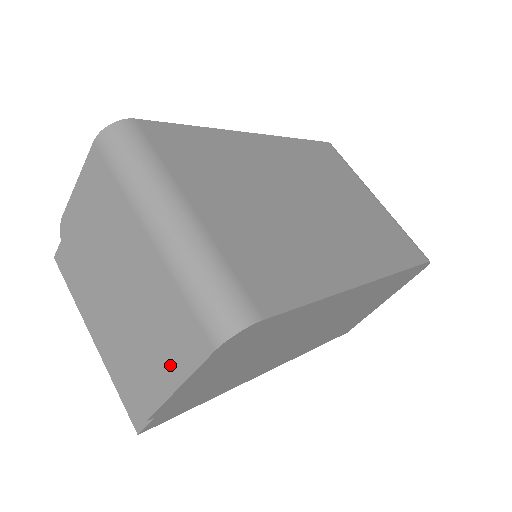
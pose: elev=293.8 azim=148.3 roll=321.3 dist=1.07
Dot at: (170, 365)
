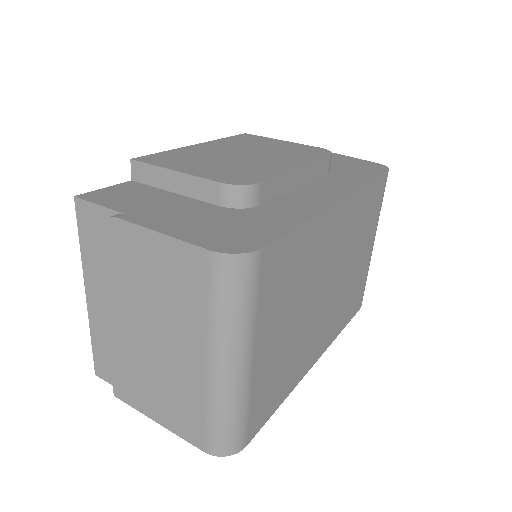
Dot at: (161, 412)
